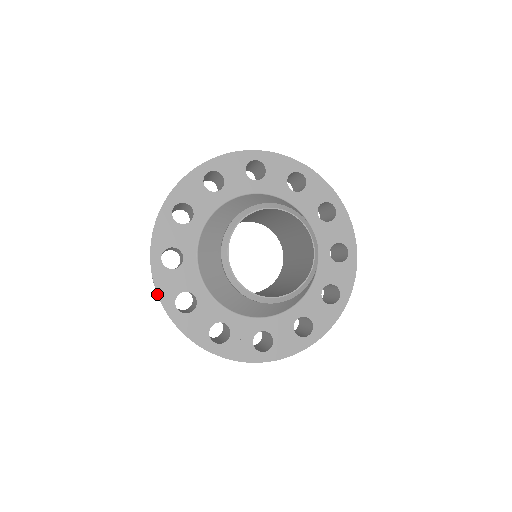
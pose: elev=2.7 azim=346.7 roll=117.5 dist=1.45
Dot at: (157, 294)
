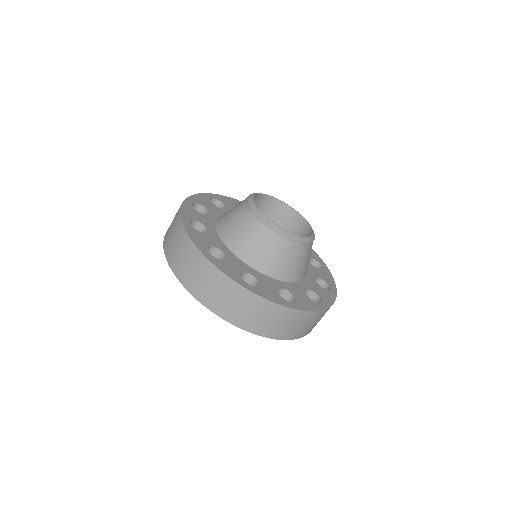
Dot at: (192, 195)
